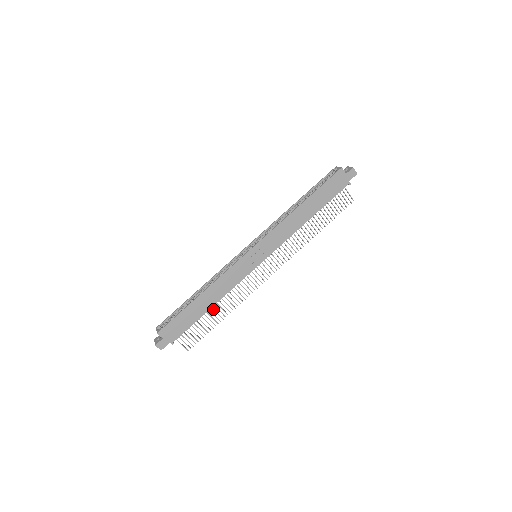
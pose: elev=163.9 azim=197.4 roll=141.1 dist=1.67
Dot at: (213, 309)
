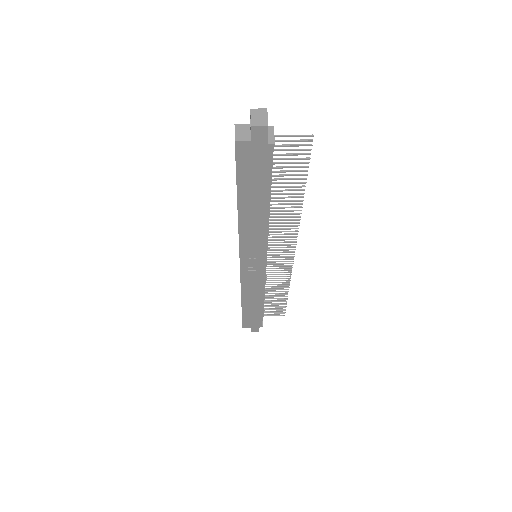
Dot at: occluded
